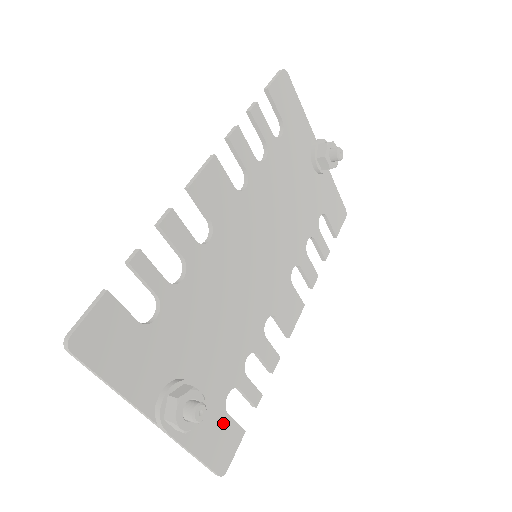
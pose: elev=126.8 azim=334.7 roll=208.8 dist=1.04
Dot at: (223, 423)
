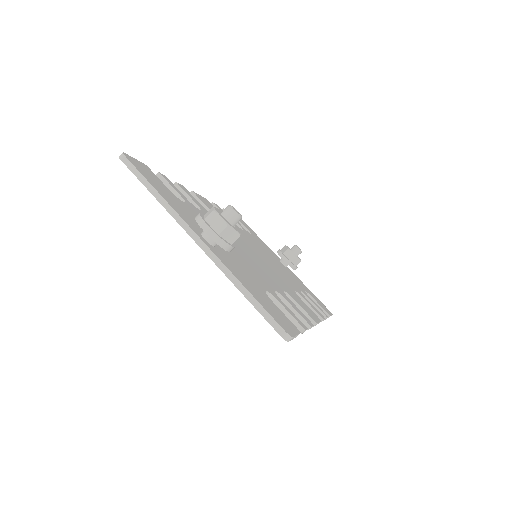
Dot at: (269, 302)
